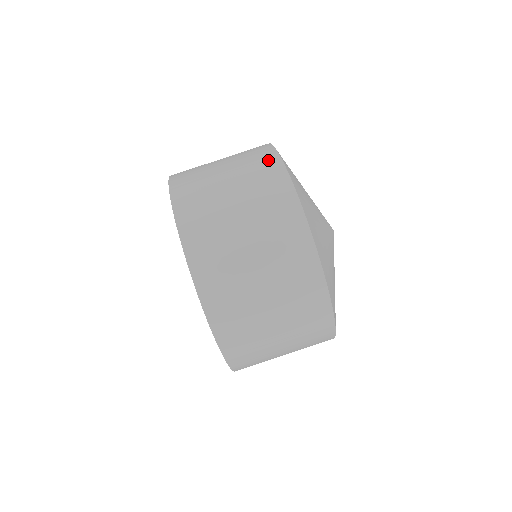
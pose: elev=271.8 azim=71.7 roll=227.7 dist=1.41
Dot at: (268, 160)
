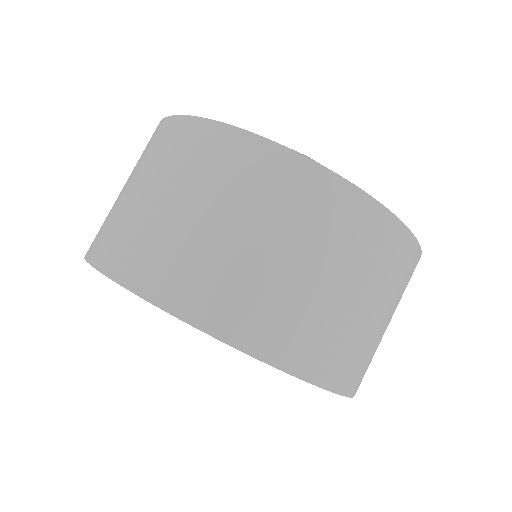
Dot at: (306, 181)
